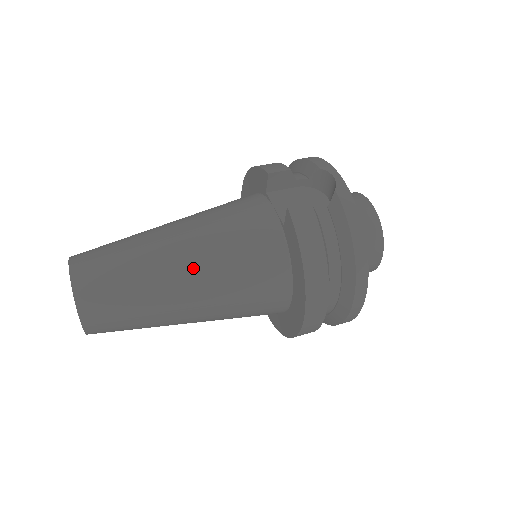
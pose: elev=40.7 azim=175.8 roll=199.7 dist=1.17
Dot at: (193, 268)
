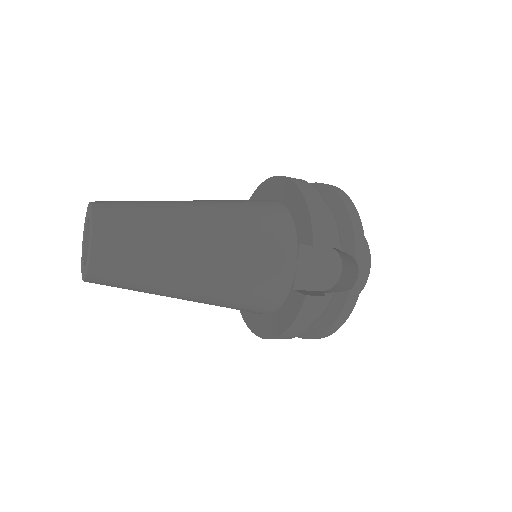
Dot at: (202, 288)
